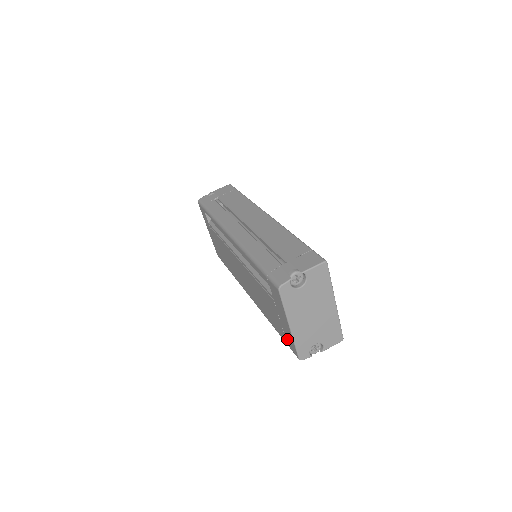
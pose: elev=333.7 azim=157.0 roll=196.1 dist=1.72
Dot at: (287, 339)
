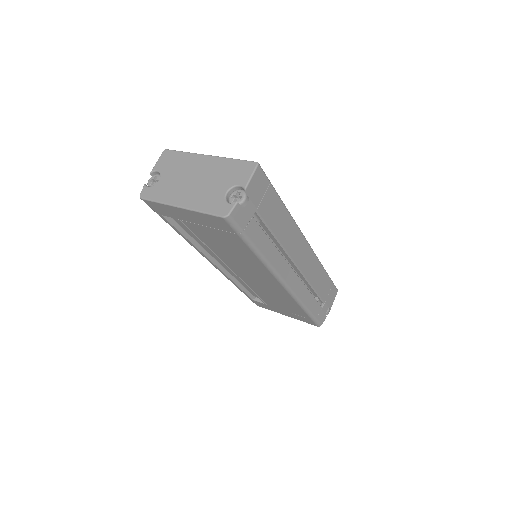
Dot at: (221, 228)
